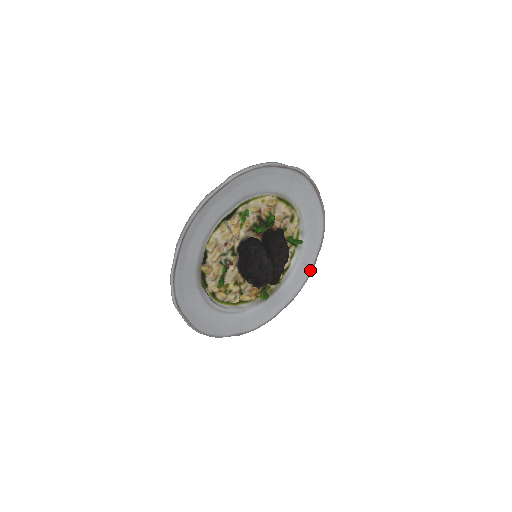
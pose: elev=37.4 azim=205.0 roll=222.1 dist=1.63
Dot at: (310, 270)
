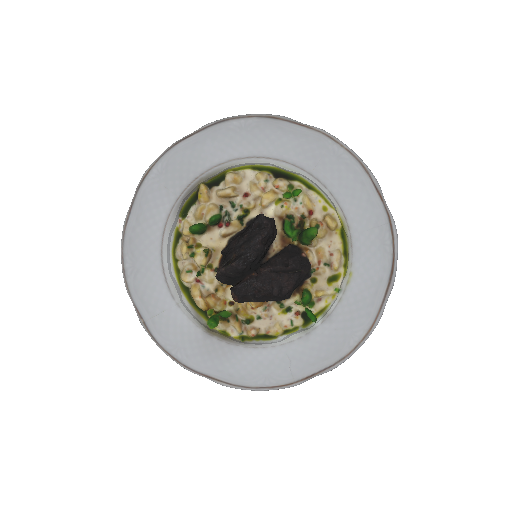
Dot at: (288, 380)
